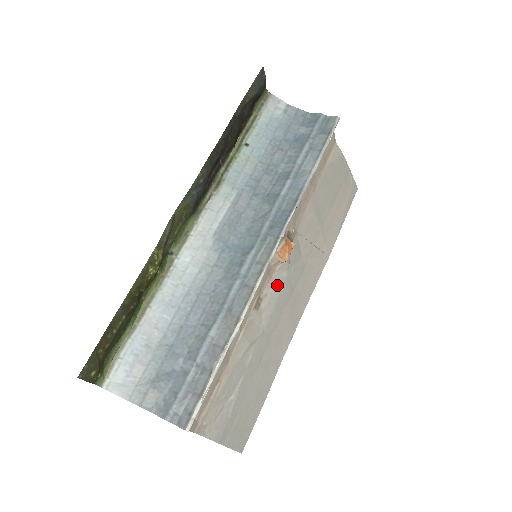
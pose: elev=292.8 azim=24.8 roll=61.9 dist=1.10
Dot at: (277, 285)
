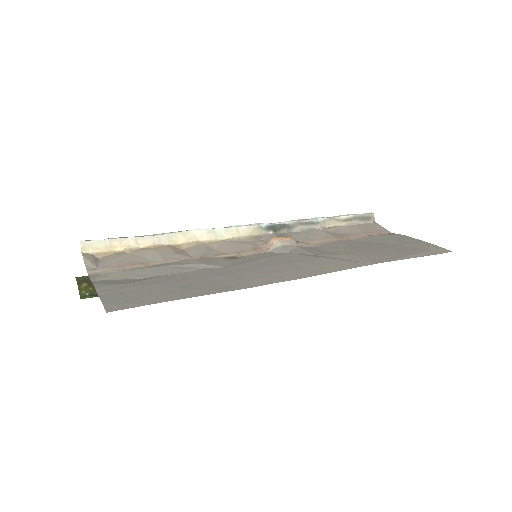
Dot at: (265, 256)
